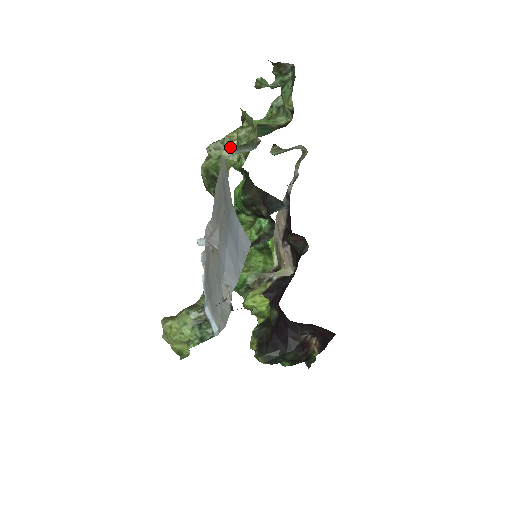
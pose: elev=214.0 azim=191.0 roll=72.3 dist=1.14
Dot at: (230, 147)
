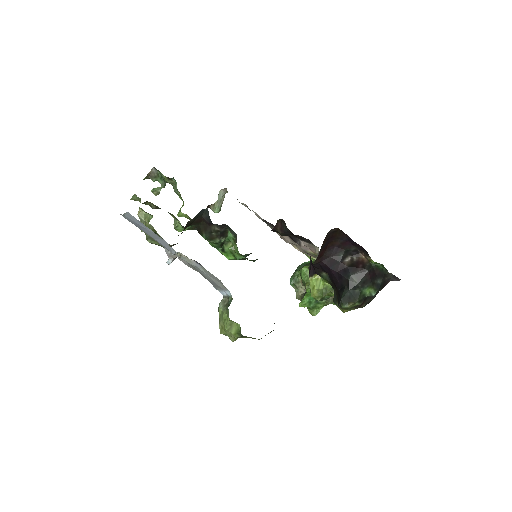
Dot at: (145, 217)
